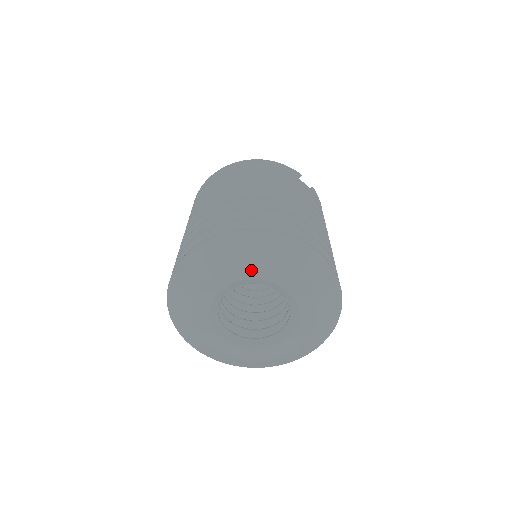
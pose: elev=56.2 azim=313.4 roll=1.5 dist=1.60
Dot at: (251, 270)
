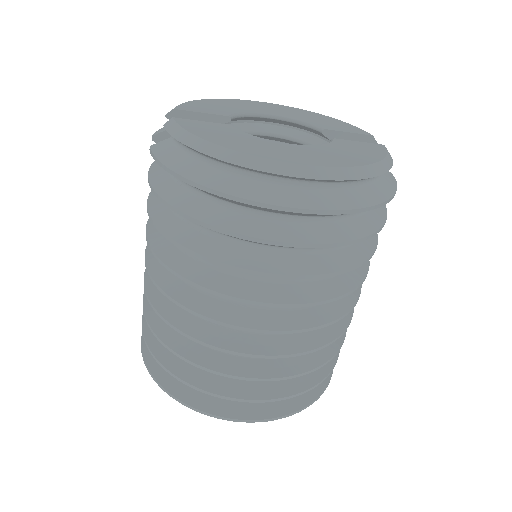
Dot at: occluded
